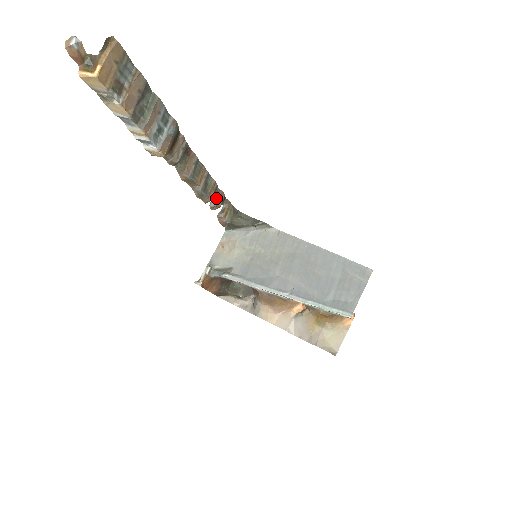
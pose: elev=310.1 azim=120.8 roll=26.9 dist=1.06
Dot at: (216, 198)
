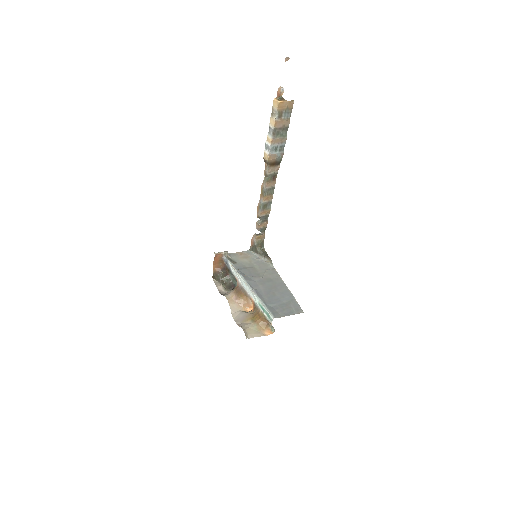
Dot at: (263, 222)
